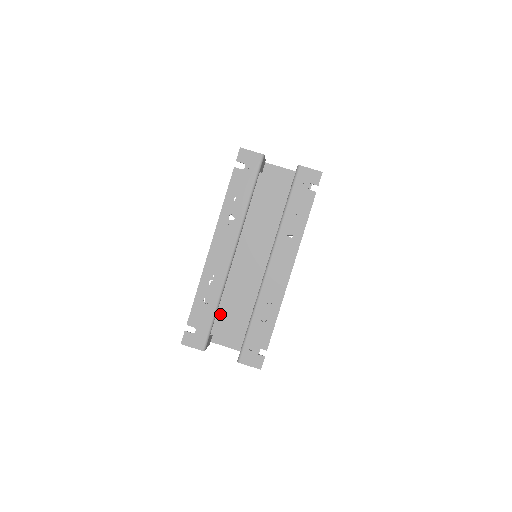
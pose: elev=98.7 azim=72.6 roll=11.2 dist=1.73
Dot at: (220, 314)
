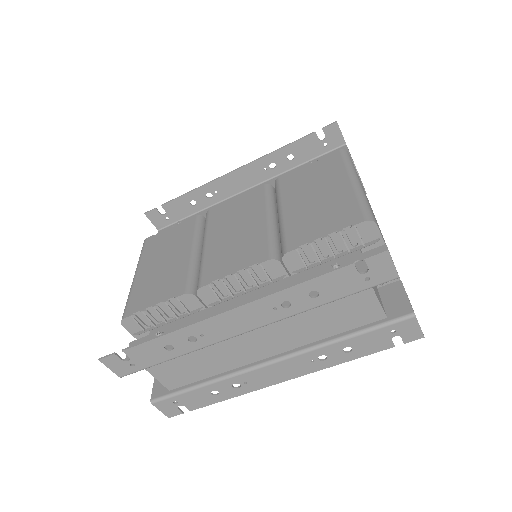
Dot at: (172, 360)
